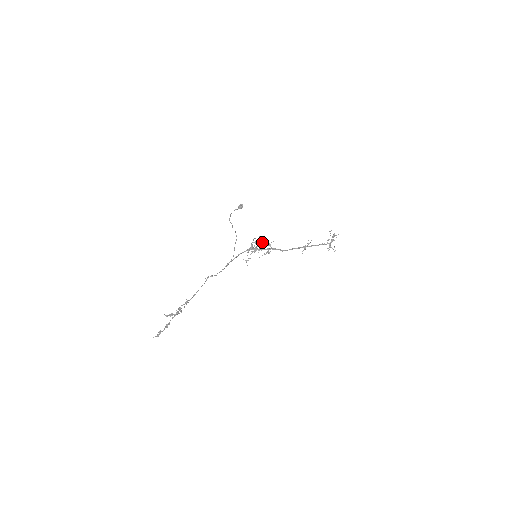
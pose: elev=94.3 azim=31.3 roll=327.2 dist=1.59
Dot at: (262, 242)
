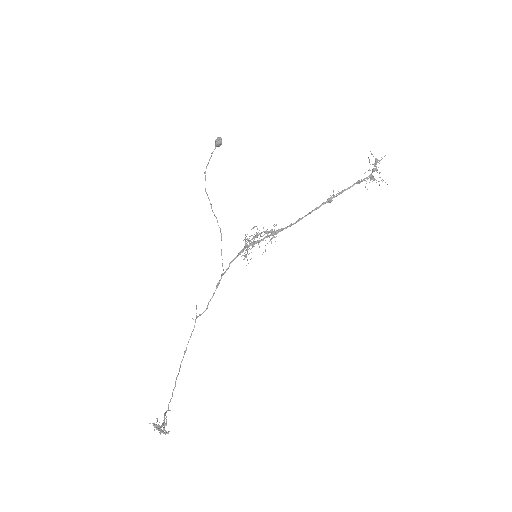
Dot at: occluded
